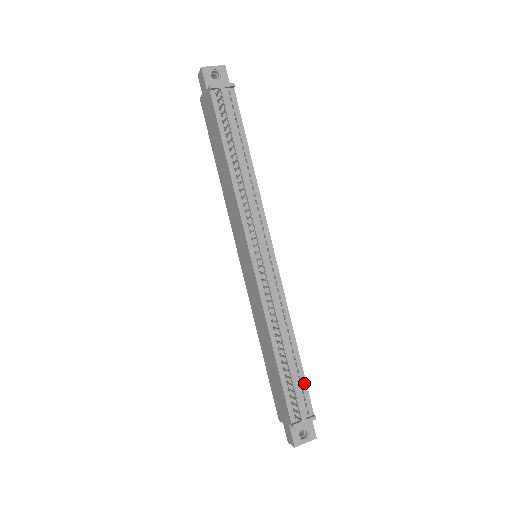
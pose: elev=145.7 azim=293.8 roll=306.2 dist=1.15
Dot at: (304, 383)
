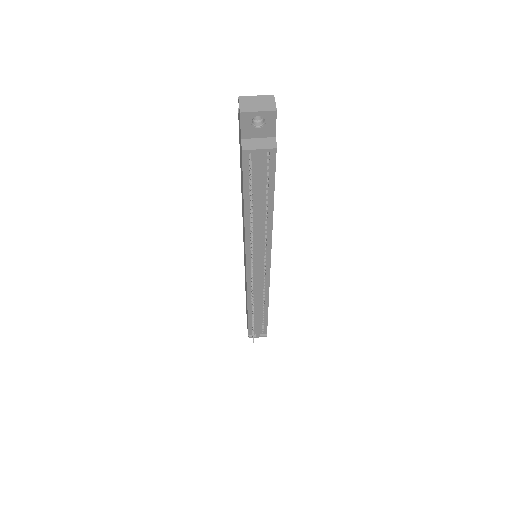
Dot at: (266, 323)
